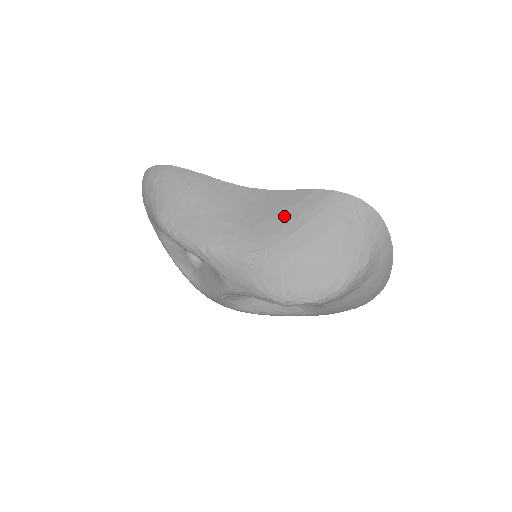
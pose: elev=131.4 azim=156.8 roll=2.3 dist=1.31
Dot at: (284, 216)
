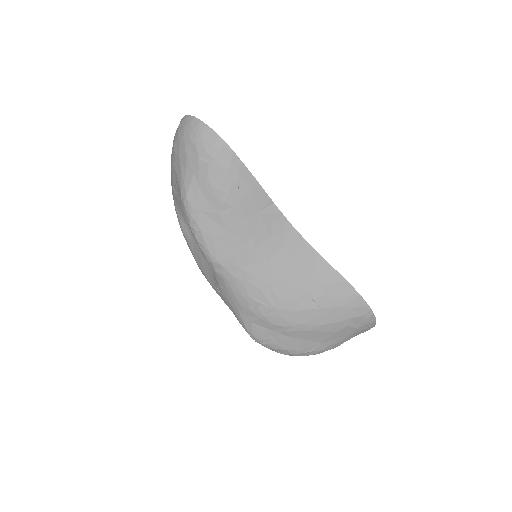
Dot at: (306, 289)
